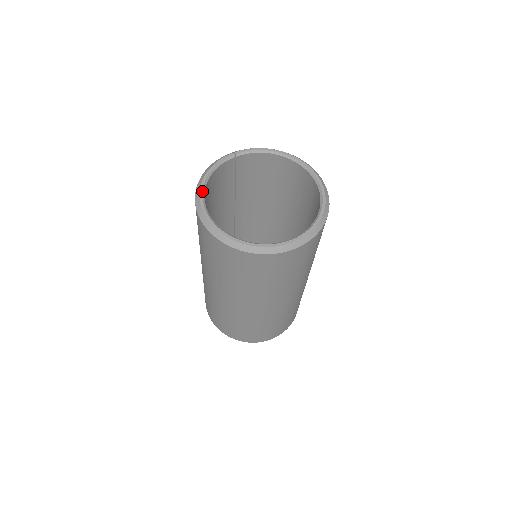
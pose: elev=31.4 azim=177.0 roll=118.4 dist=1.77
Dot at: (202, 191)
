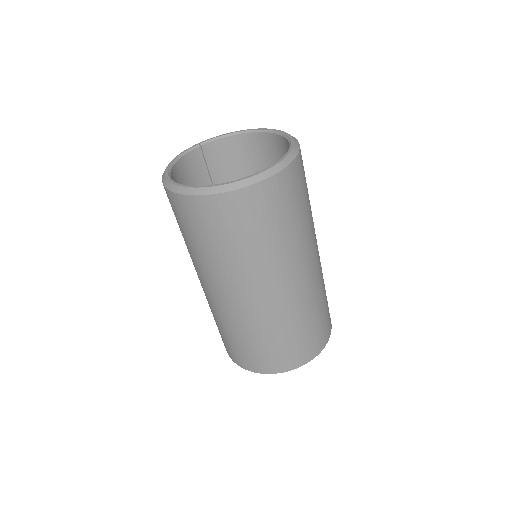
Dot at: (167, 170)
